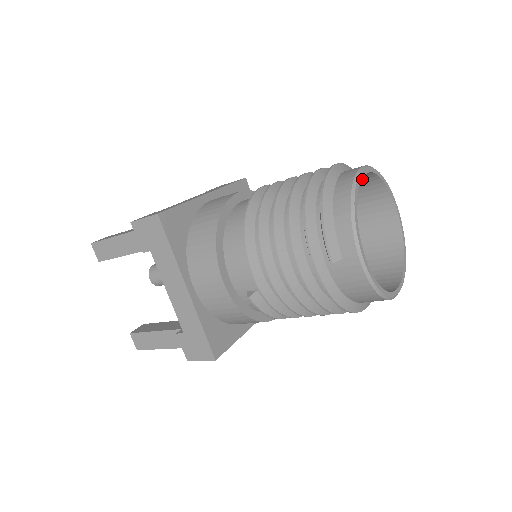
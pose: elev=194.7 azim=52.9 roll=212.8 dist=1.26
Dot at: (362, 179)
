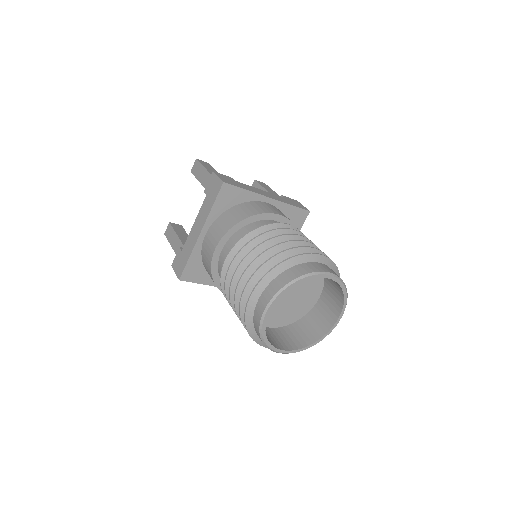
Dot at: occluded
